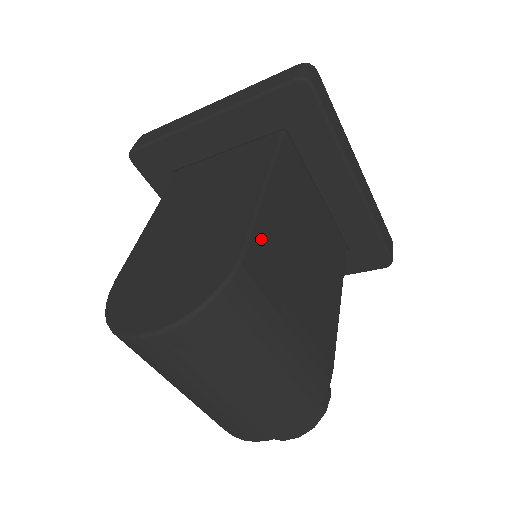
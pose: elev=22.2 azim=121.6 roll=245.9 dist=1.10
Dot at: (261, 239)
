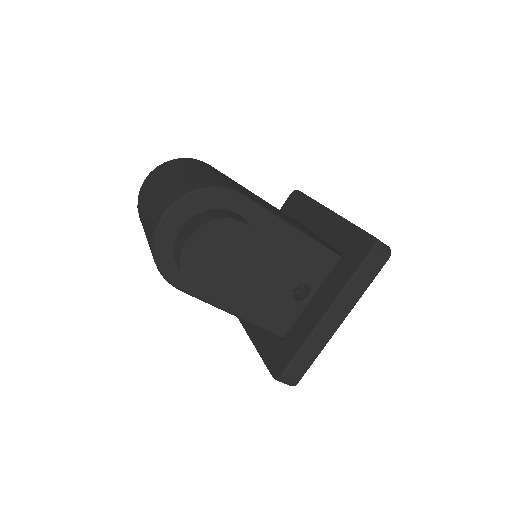
Dot at: occluded
